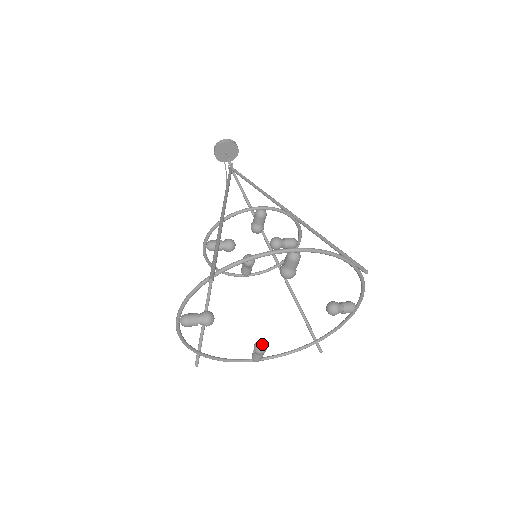
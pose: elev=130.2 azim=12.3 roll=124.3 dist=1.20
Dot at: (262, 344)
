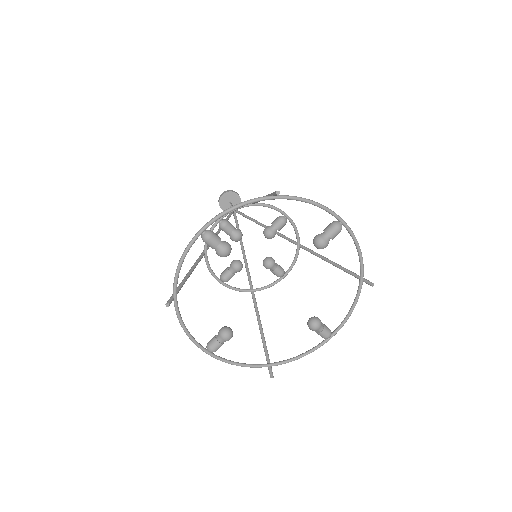
Dot at: (310, 320)
